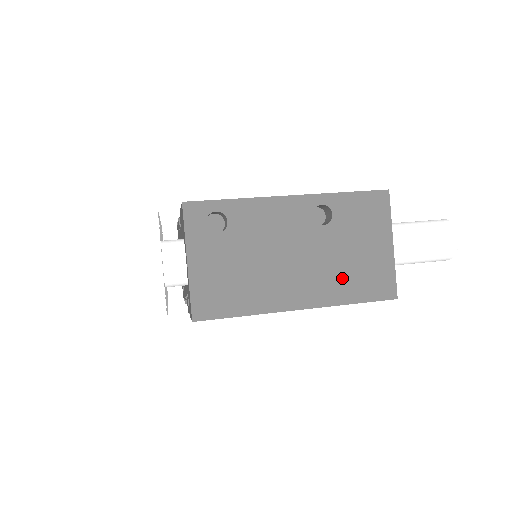
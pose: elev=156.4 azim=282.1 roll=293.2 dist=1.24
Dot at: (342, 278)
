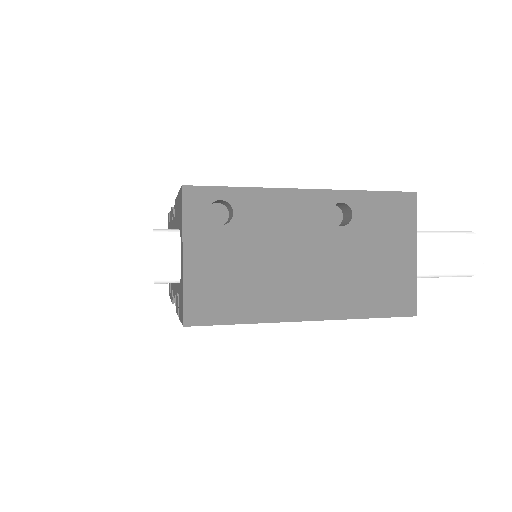
Dot at: (358, 288)
